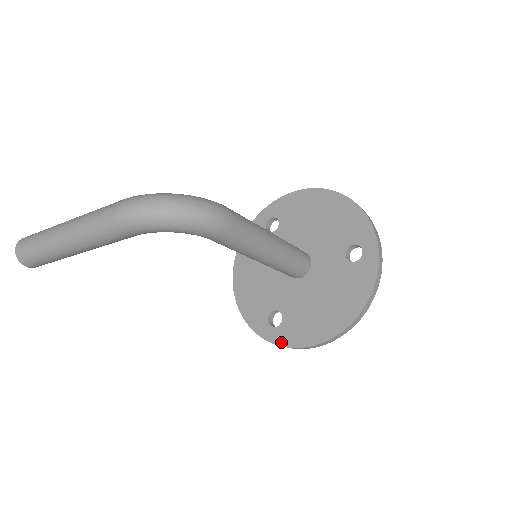
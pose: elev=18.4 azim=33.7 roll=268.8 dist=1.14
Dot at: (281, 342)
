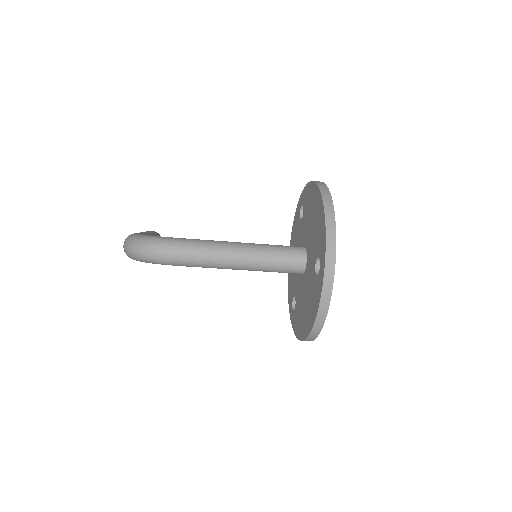
Dot at: (293, 326)
